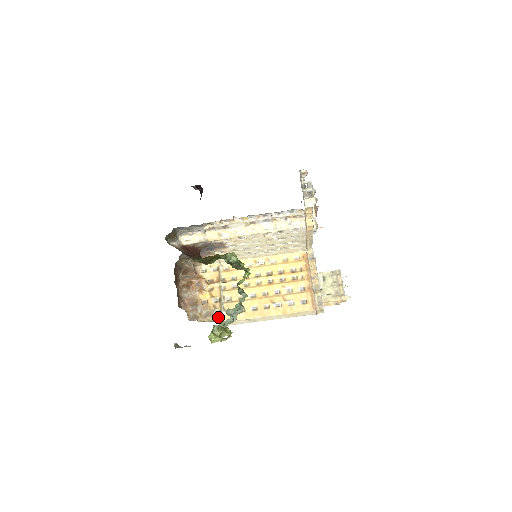
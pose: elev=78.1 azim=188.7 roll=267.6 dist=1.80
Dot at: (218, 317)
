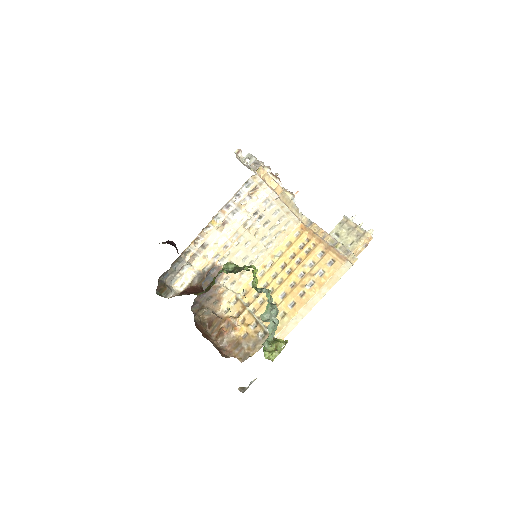
Dot at: (266, 338)
